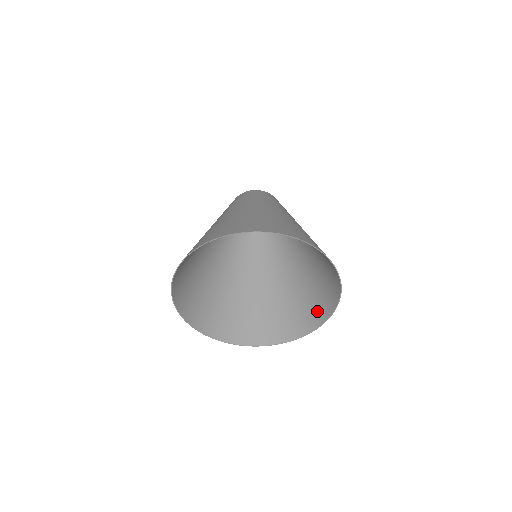
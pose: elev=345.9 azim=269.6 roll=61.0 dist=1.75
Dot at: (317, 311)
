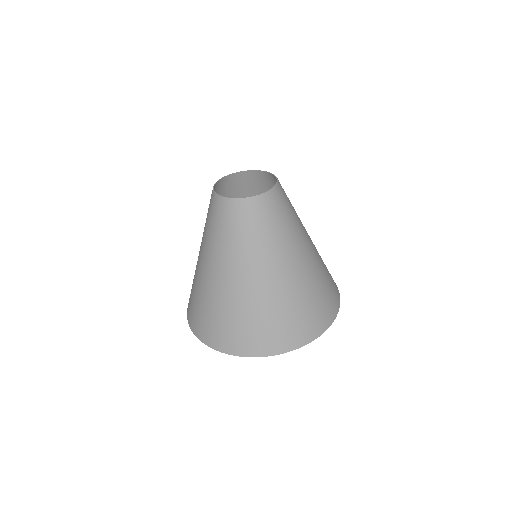
Dot at: occluded
